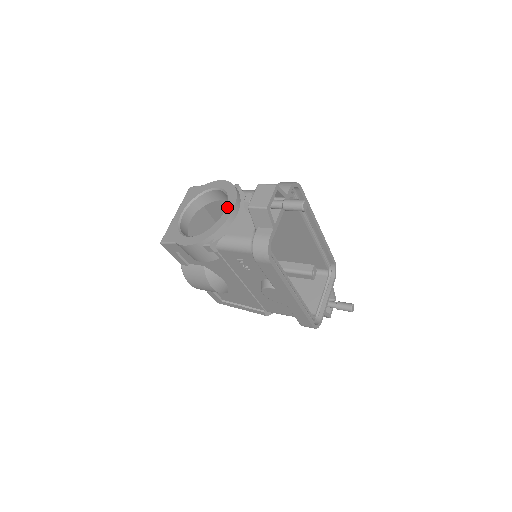
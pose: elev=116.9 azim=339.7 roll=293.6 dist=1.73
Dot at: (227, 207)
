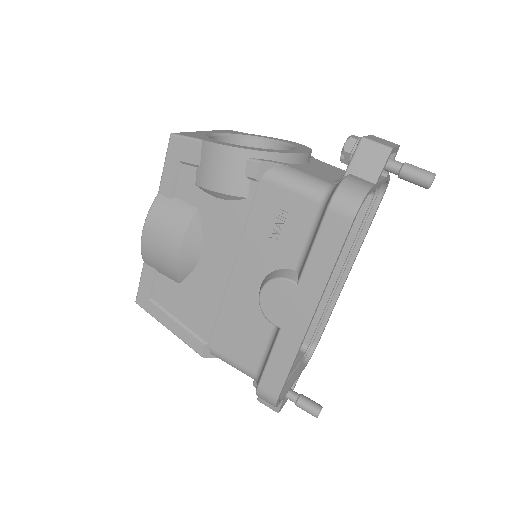
Dot at: (297, 149)
